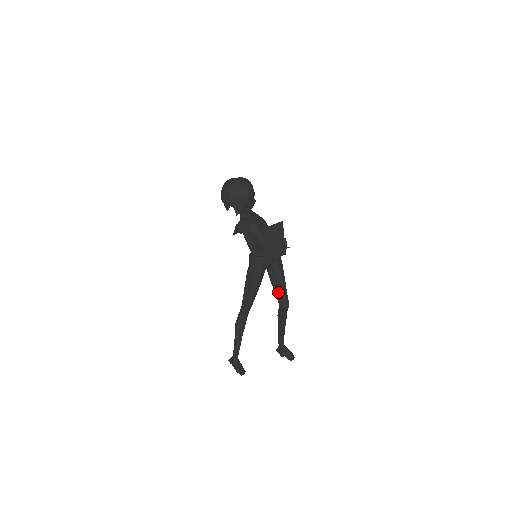
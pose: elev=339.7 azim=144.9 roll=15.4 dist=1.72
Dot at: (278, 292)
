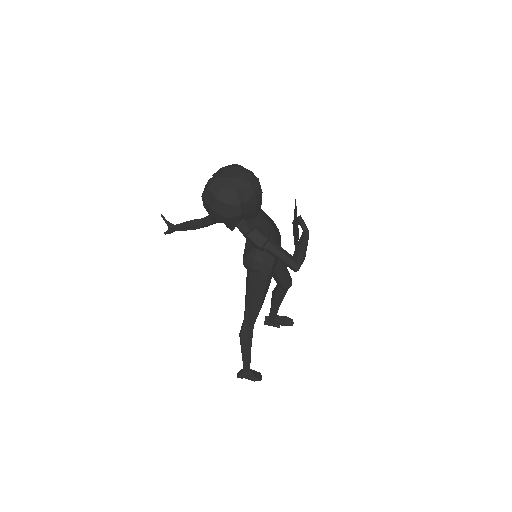
Dot at: (282, 276)
